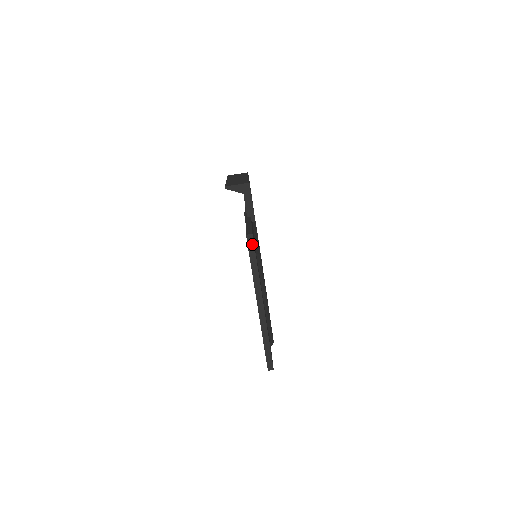
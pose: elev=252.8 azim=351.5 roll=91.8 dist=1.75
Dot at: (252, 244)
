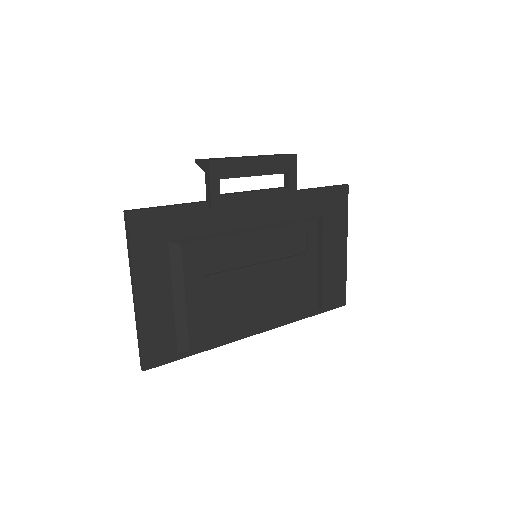
Dot at: (126, 223)
